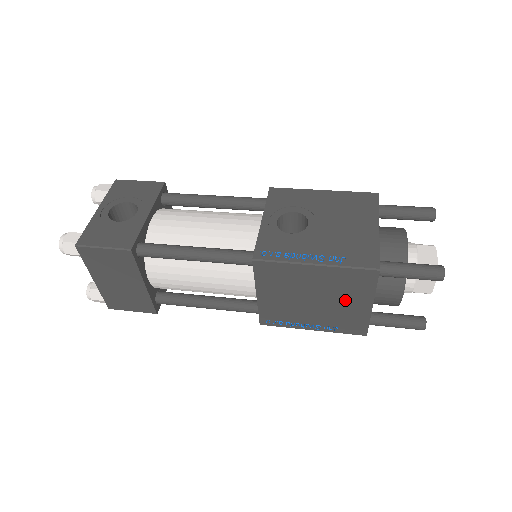
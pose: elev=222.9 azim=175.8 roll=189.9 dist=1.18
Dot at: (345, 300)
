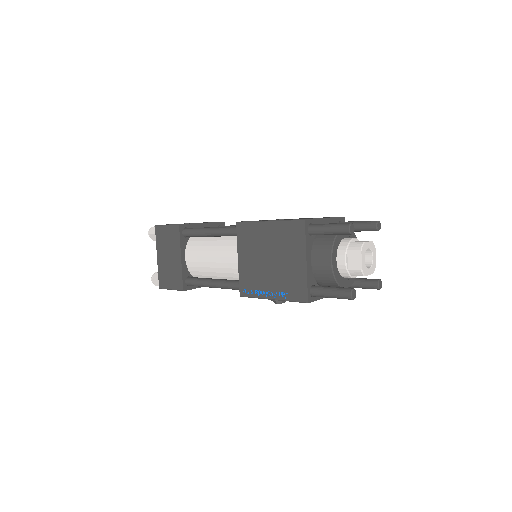
Dot at: (289, 257)
